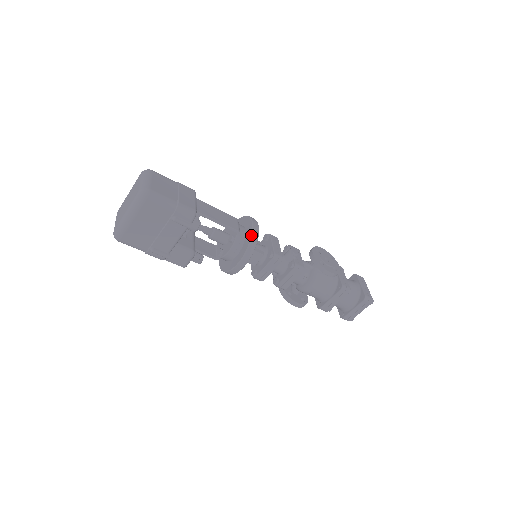
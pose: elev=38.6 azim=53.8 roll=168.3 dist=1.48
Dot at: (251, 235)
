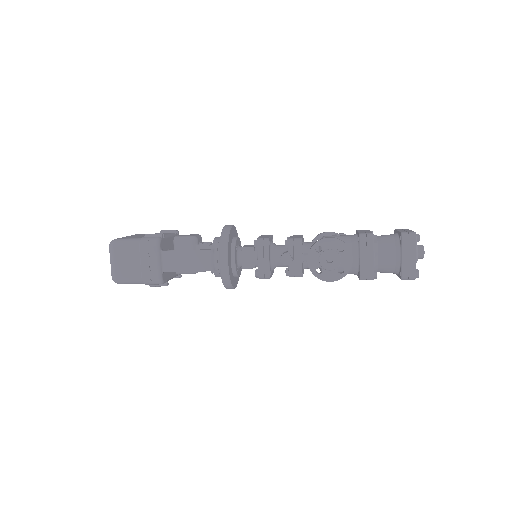
Dot at: (221, 277)
